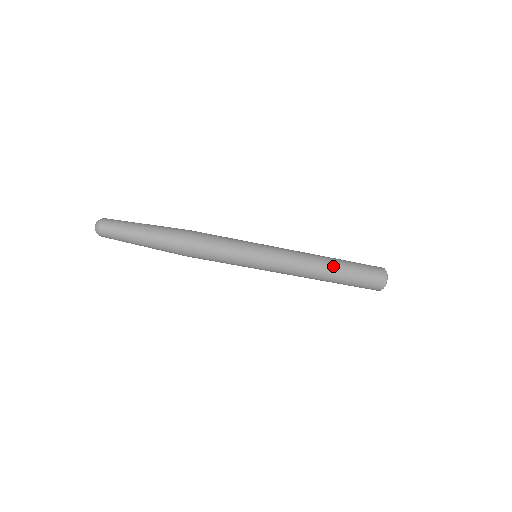
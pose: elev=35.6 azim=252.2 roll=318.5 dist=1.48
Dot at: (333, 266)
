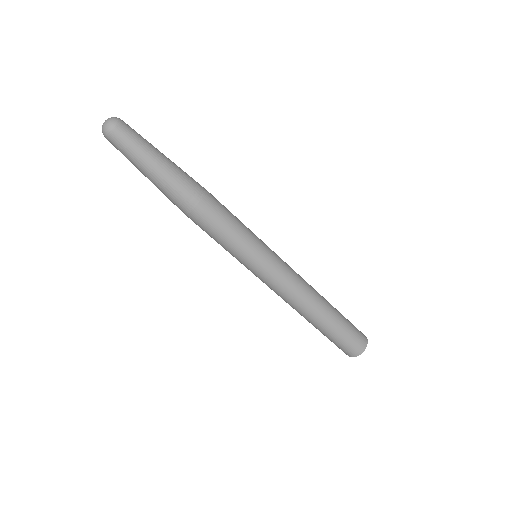
Dot at: (322, 314)
